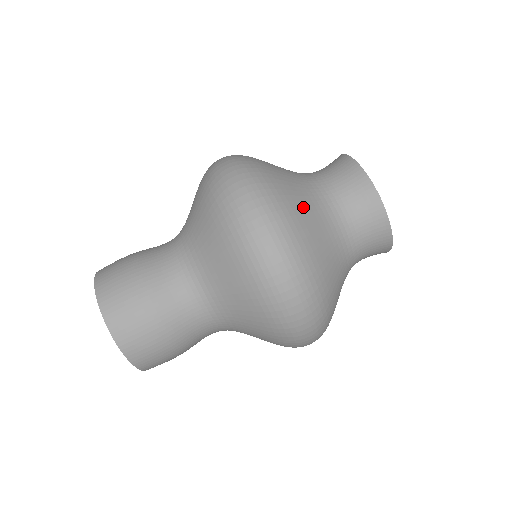
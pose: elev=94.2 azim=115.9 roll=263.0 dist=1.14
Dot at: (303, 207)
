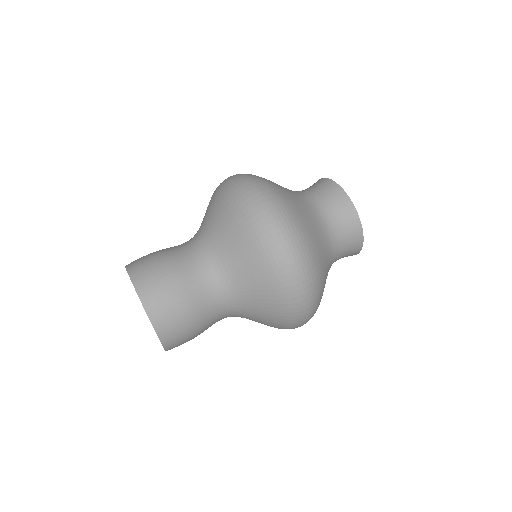
Dot at: occluded
